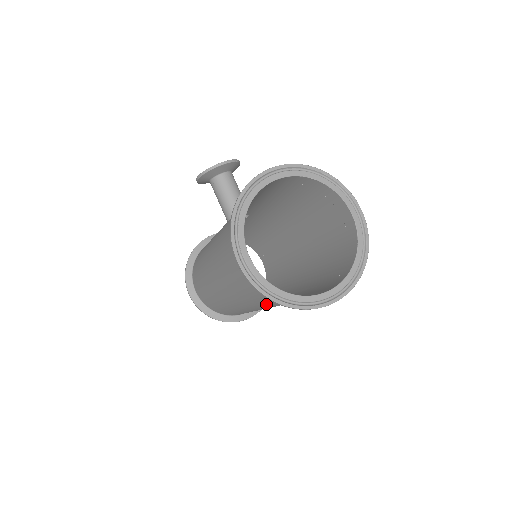
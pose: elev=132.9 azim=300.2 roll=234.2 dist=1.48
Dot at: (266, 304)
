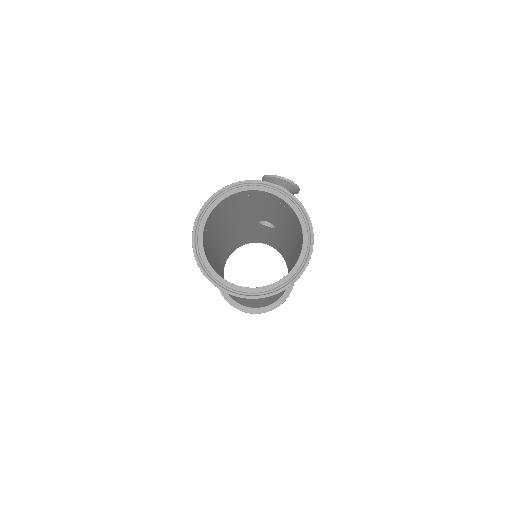
Dot at: occluded
